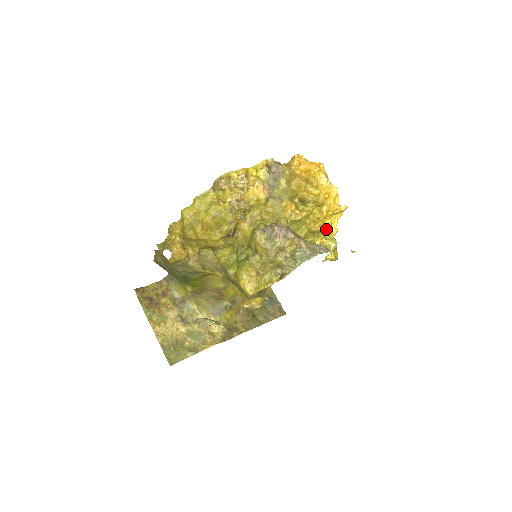
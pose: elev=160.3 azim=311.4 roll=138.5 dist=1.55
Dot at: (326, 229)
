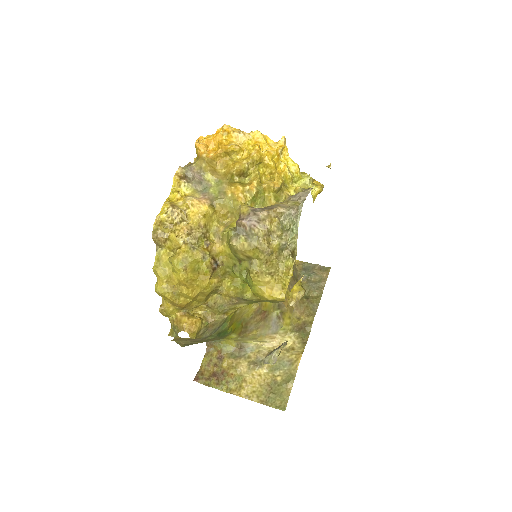
Dot at: (287, 175)
